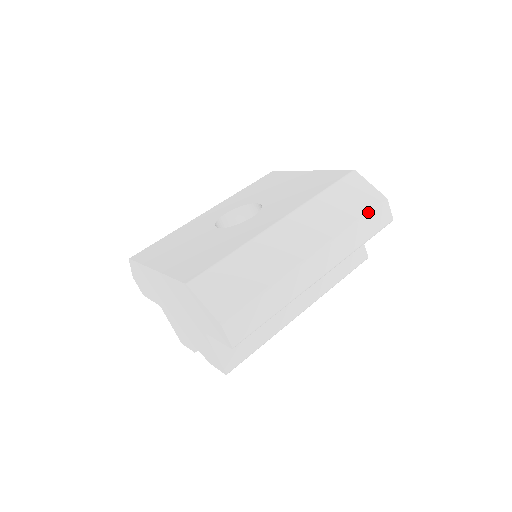
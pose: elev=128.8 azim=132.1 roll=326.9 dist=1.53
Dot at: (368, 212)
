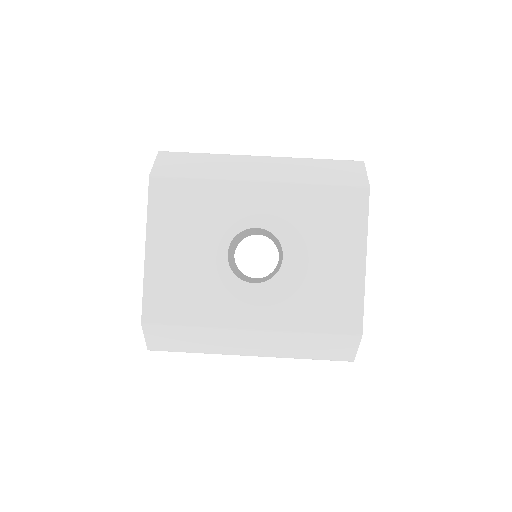
Dot at: occluded
